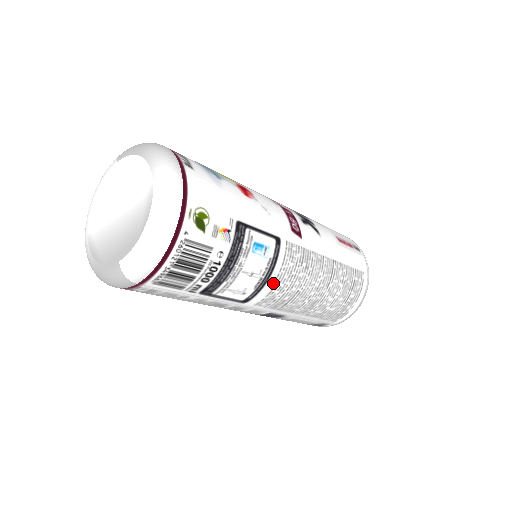
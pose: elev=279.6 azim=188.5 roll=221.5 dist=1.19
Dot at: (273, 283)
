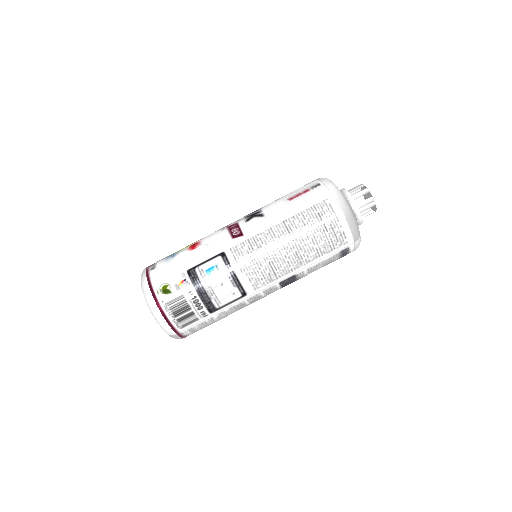
Dot at: (243, 275)
